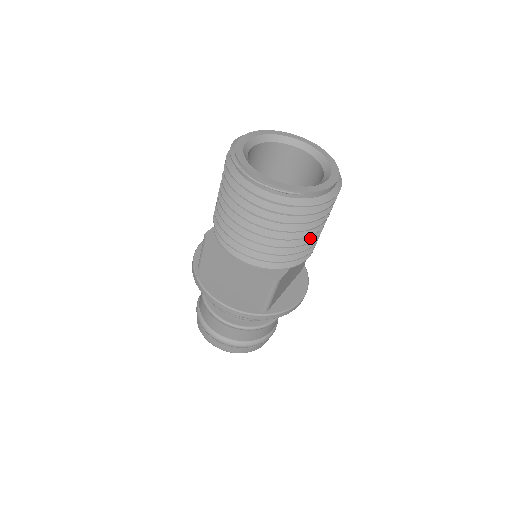
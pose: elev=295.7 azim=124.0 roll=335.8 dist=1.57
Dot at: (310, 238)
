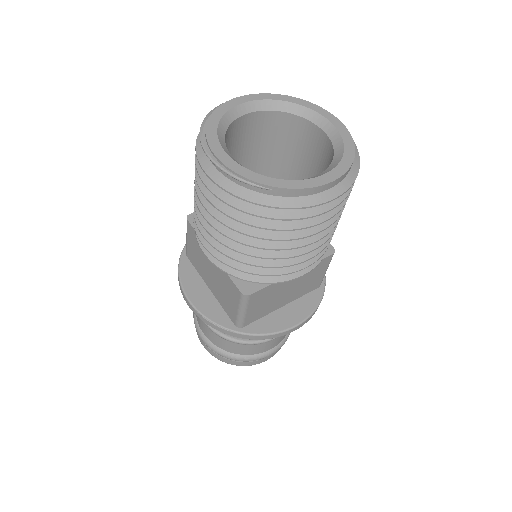
Dot at: (295, 251)
